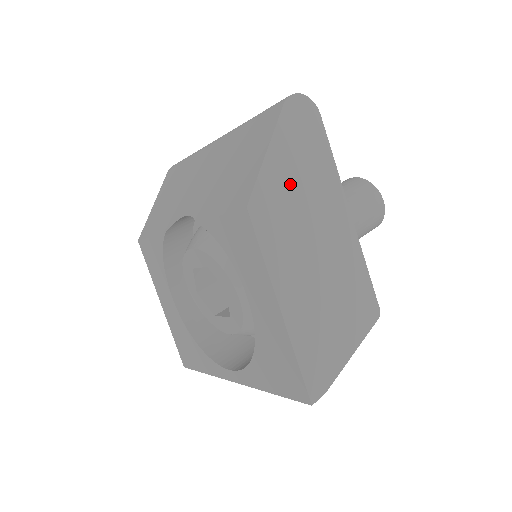
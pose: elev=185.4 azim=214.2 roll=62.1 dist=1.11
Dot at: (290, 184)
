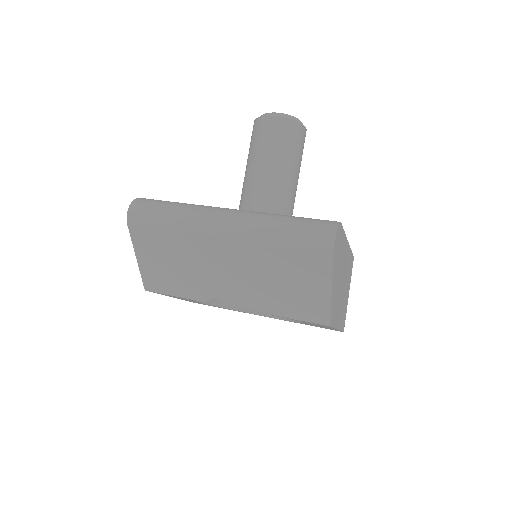
Dot at: (337, 283)
